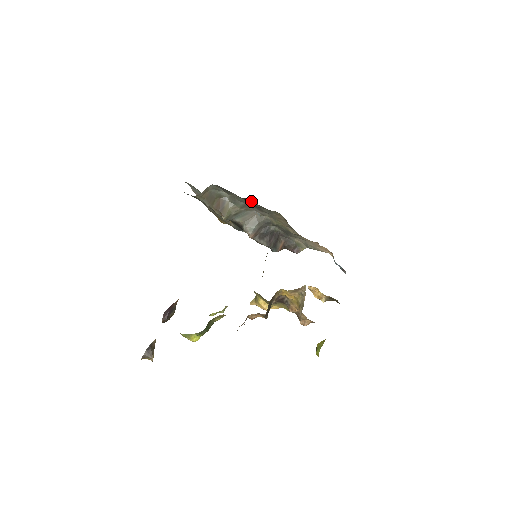
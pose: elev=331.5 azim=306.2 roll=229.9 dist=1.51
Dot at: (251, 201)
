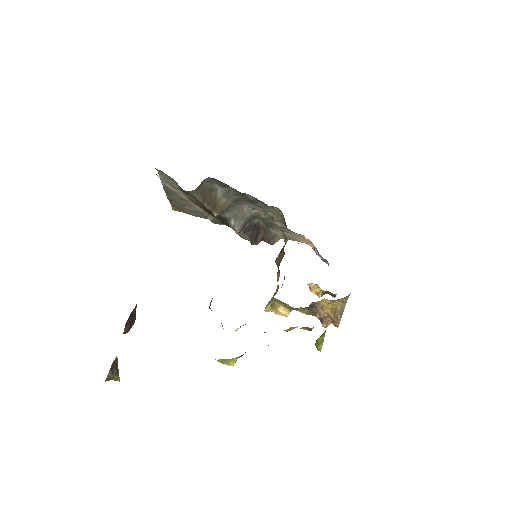
Dot at: (249, 196)
